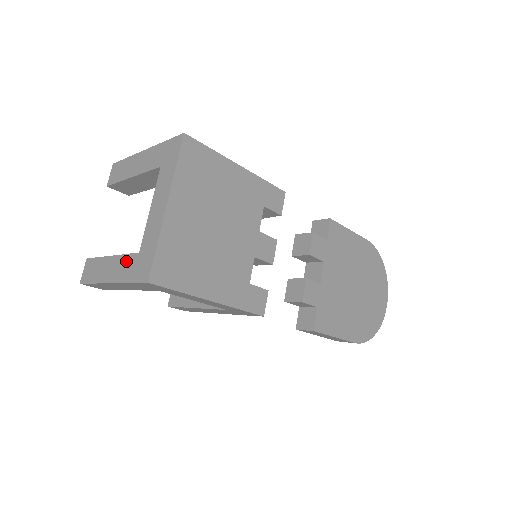
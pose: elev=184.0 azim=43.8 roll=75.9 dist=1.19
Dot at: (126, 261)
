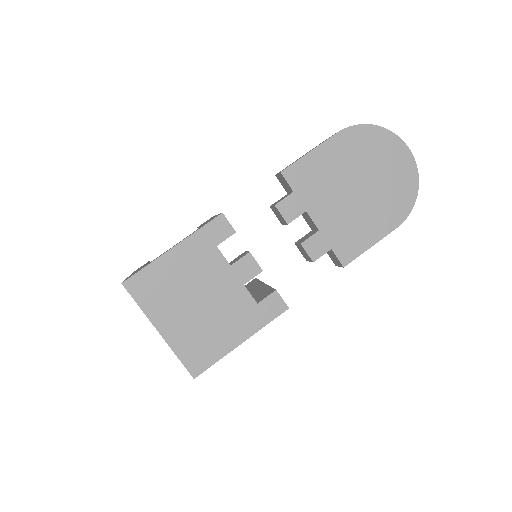
Dot at: occluded
